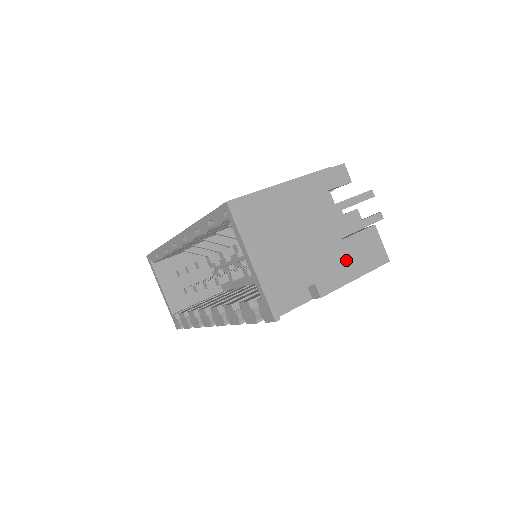
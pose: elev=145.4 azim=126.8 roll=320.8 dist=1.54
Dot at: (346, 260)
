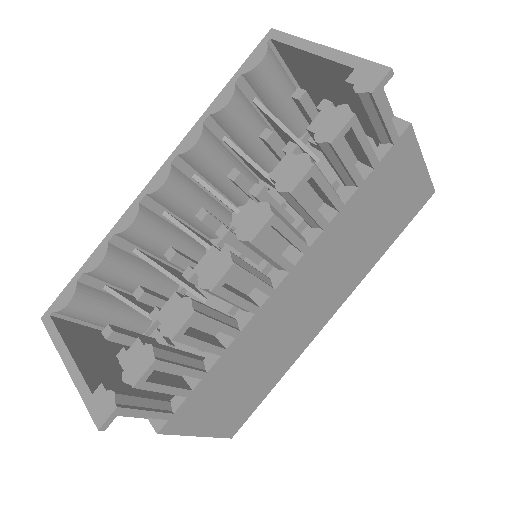
Dot at: occluded
